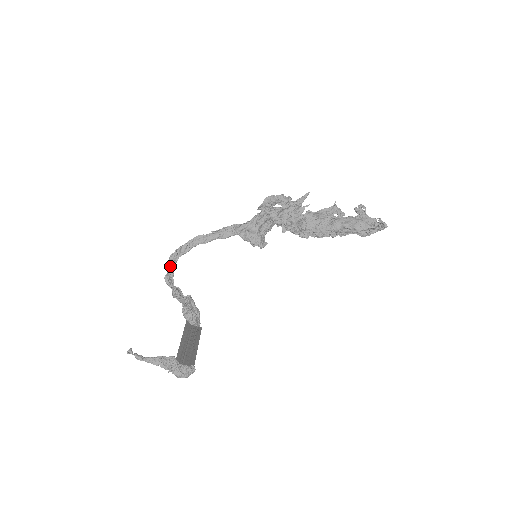
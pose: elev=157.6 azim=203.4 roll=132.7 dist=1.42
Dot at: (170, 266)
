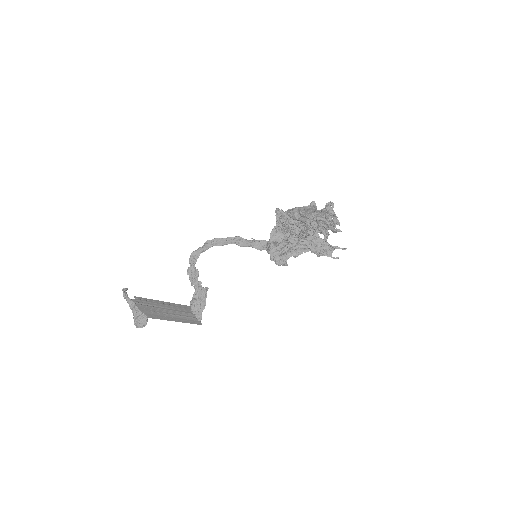
Dot at: (200, 247)
